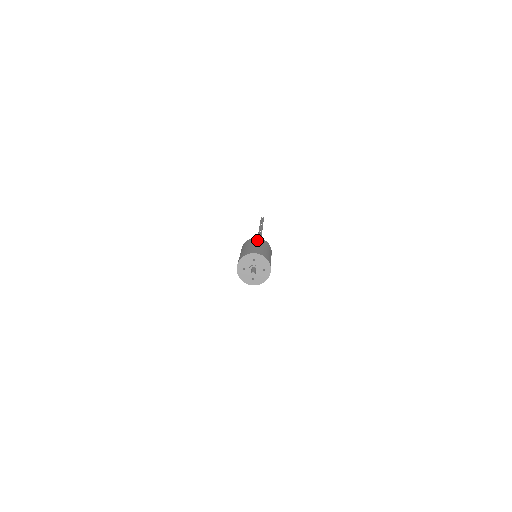
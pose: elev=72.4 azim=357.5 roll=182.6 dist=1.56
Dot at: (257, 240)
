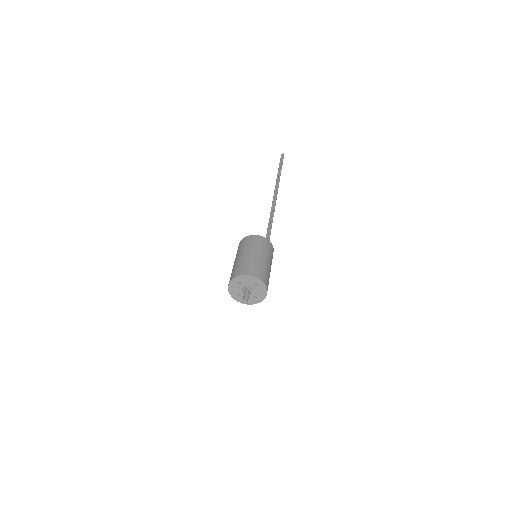
Dot at: (242, 244)
